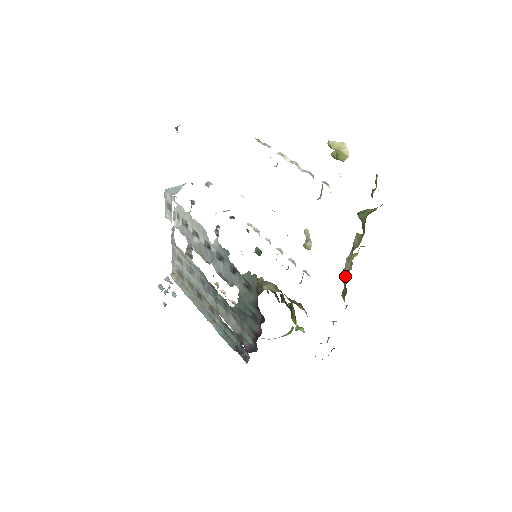
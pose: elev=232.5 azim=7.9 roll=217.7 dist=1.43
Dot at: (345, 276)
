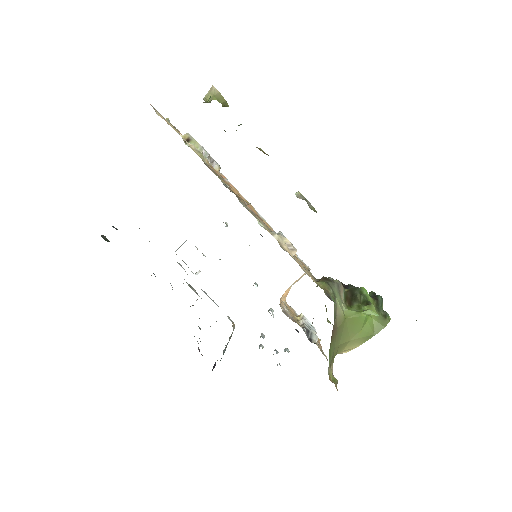
Dot at: occluded
